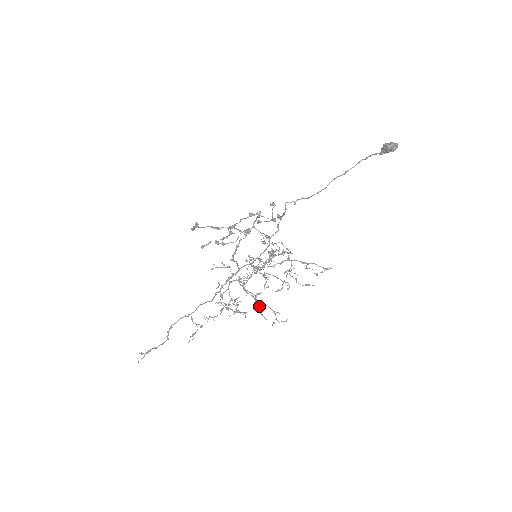
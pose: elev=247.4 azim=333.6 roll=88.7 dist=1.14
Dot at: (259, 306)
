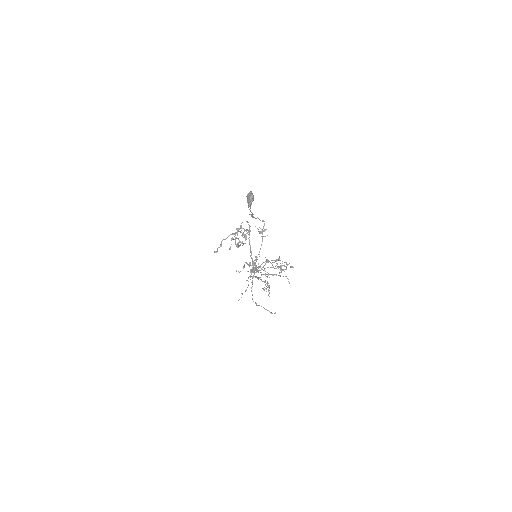
Dot at: occluded
